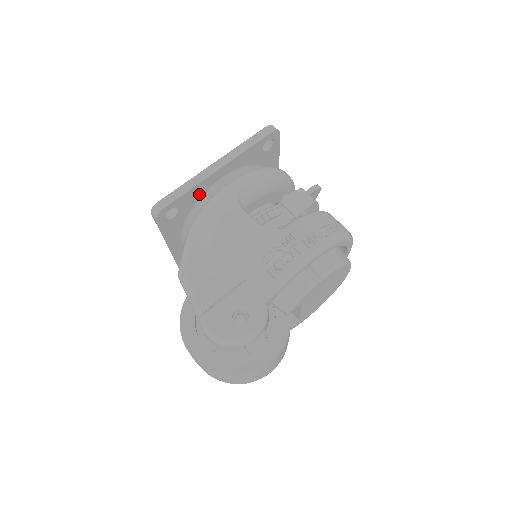
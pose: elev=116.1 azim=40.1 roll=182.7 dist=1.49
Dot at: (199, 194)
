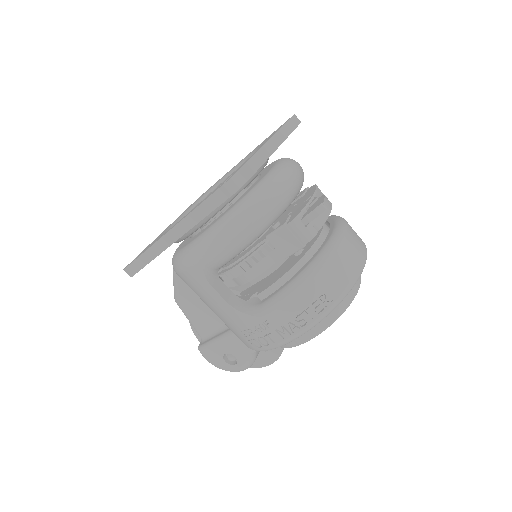
Dot at: occluded
